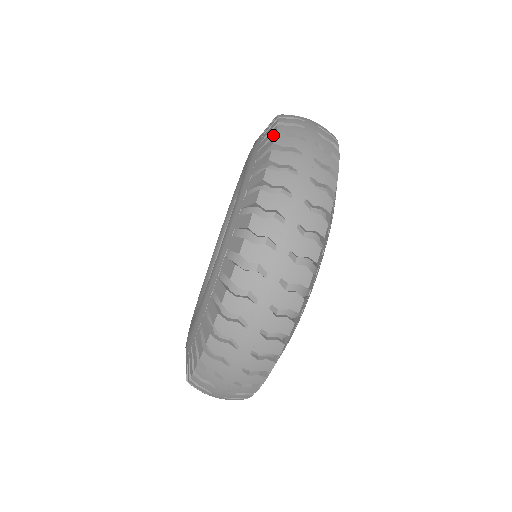
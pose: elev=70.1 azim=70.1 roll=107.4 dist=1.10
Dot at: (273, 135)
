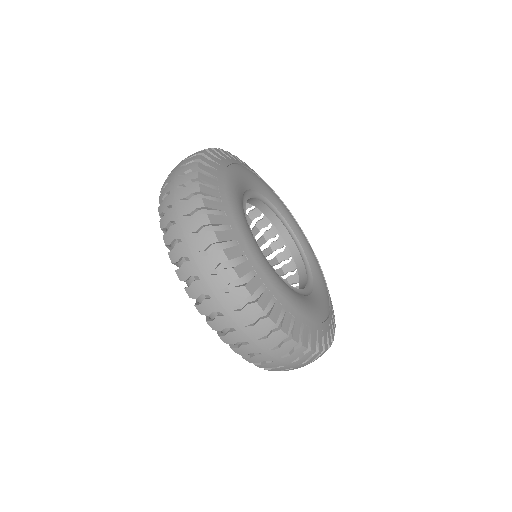
Dot at: (213, 328)
